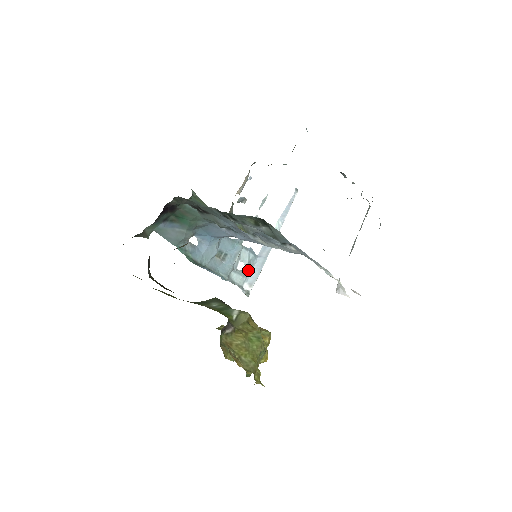
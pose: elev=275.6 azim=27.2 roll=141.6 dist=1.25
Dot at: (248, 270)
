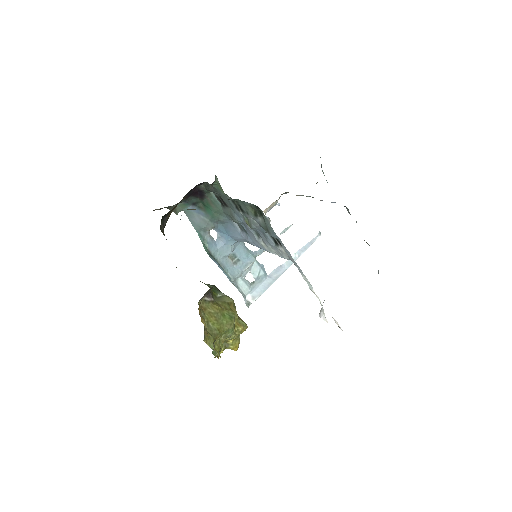
Dot at: (255, 284)
